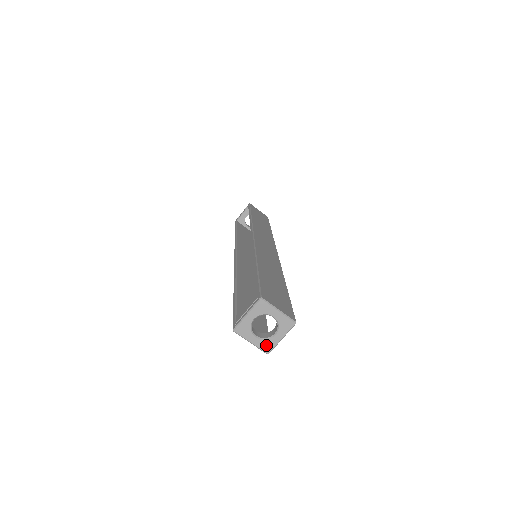
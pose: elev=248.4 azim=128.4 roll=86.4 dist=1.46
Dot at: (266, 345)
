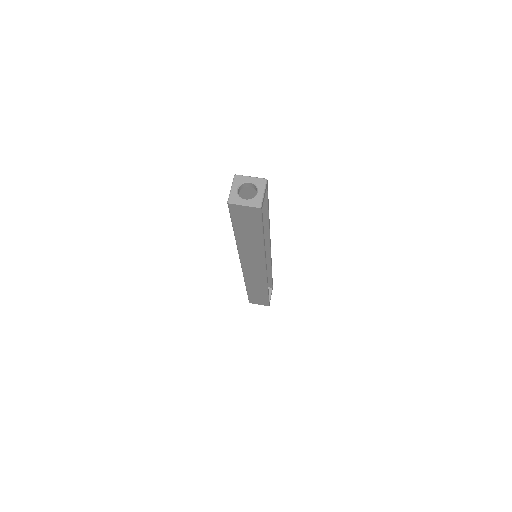
Dot at: (255, 202)
